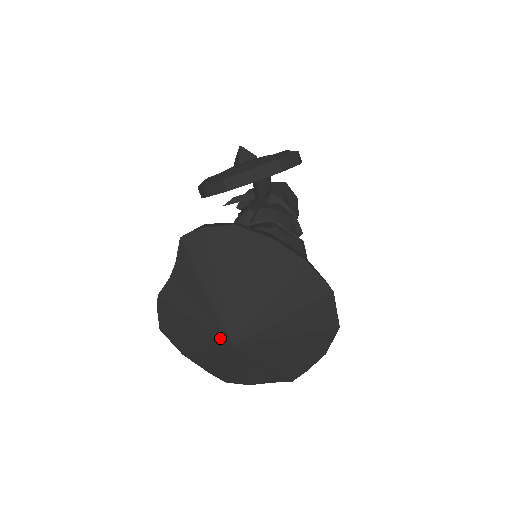
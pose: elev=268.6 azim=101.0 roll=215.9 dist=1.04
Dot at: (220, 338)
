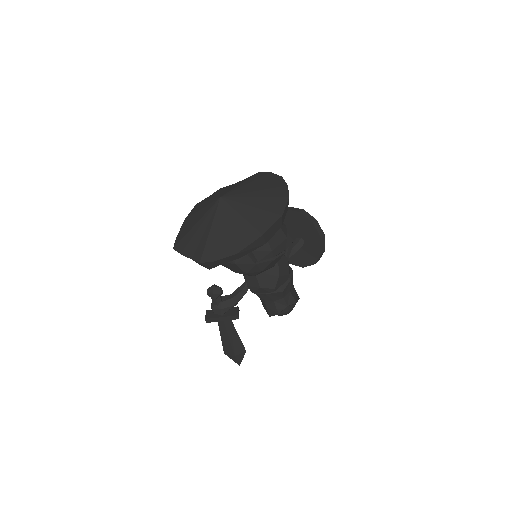
Dot at: (220, 196)
